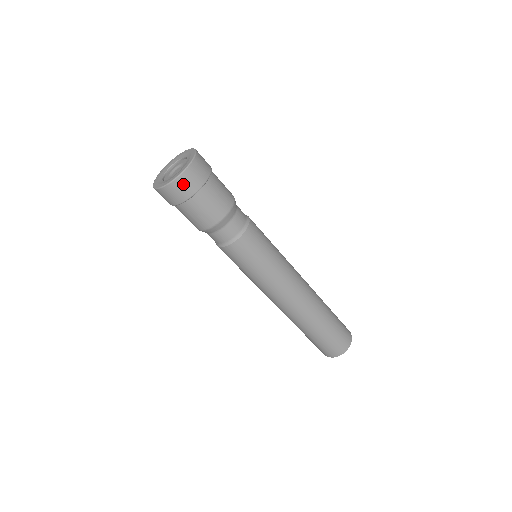
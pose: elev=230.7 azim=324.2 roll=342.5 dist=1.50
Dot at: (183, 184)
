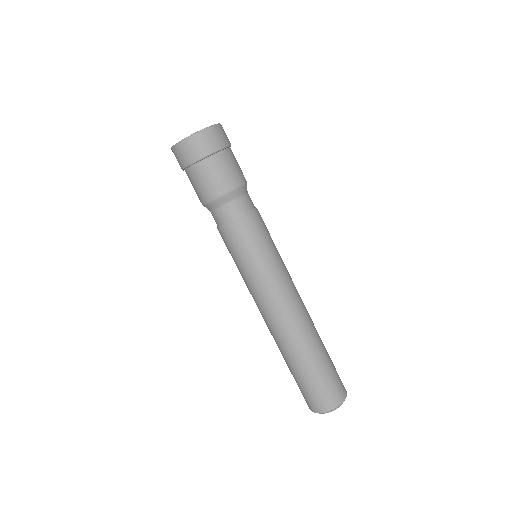
Dot at: (217, 134)
